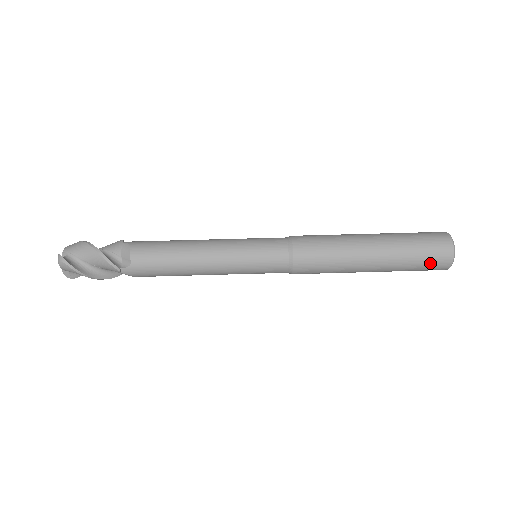
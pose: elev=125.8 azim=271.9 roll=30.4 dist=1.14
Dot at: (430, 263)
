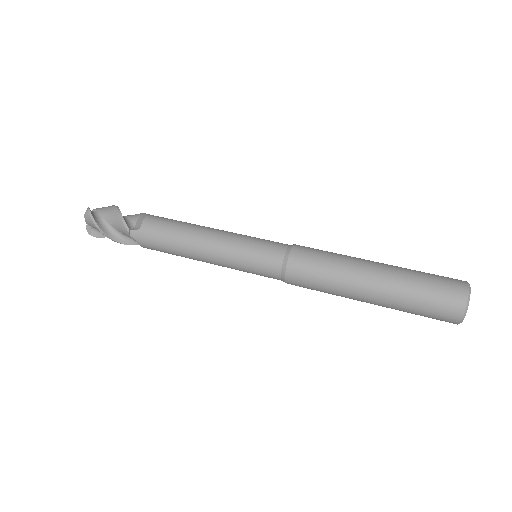
Dot at: (437, 304)
